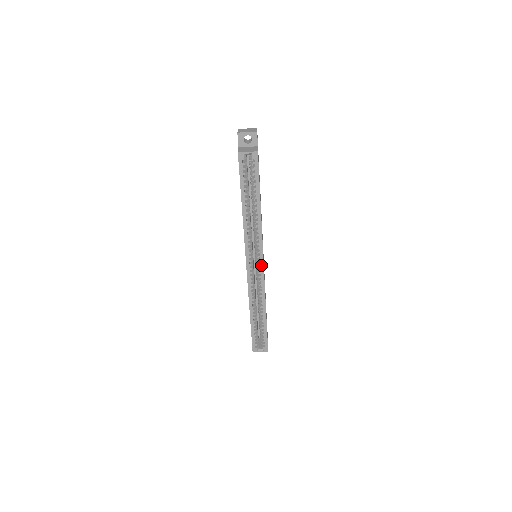
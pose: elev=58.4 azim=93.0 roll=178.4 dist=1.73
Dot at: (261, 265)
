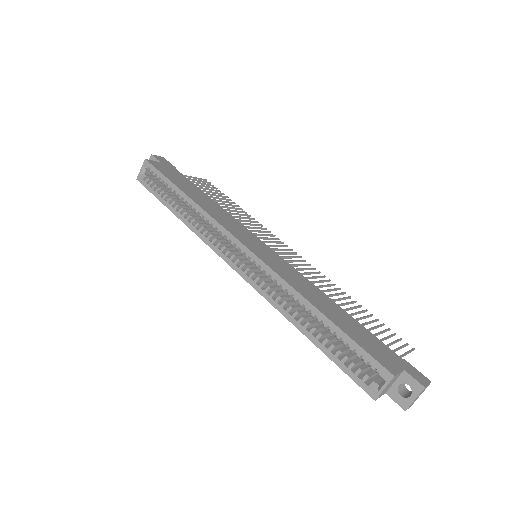
Dot at: (244, 250)
